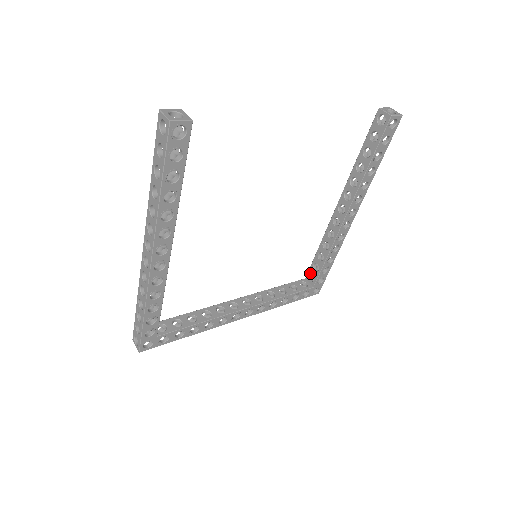
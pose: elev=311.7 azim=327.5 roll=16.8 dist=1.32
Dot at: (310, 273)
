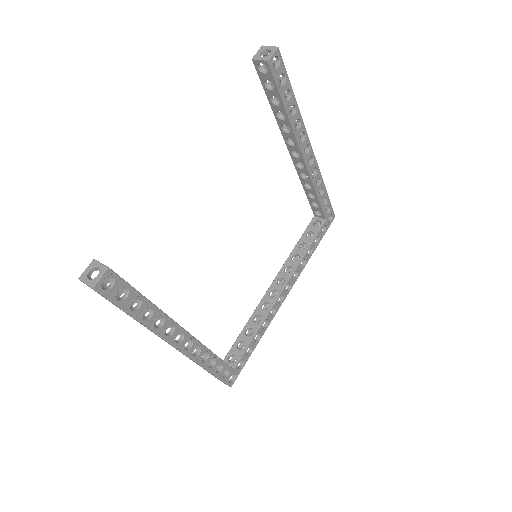
Dot at: (314, 211)
